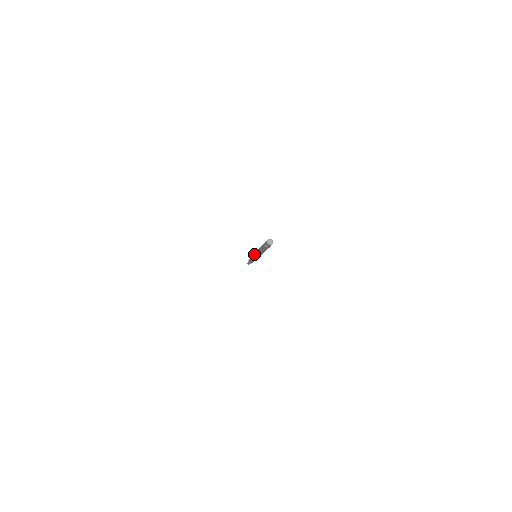
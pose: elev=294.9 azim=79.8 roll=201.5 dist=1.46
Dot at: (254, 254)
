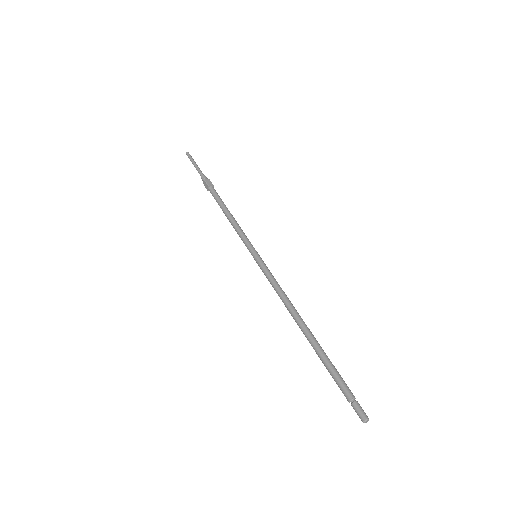
Dot at: occluded
